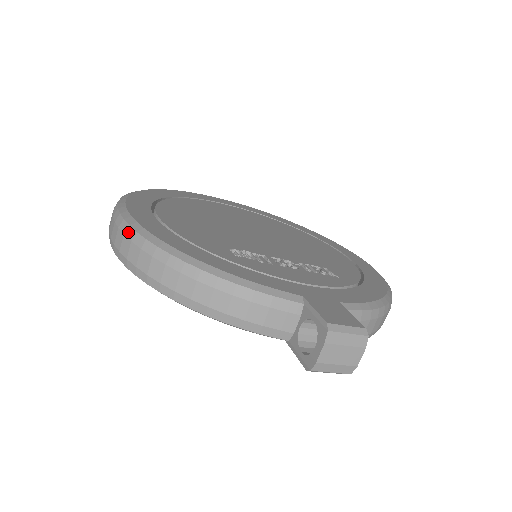
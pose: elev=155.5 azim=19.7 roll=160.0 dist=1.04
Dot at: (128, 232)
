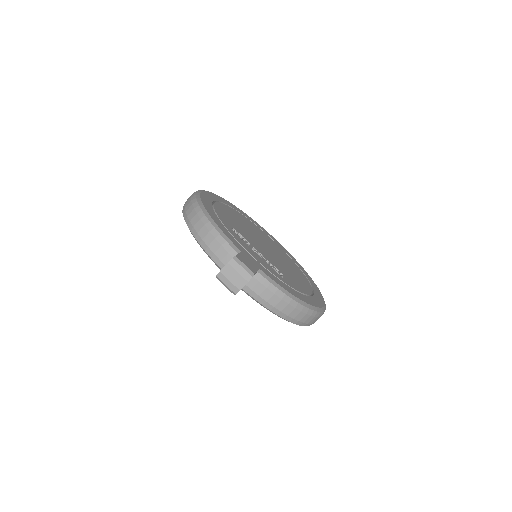
Dot at: (193, 195)
